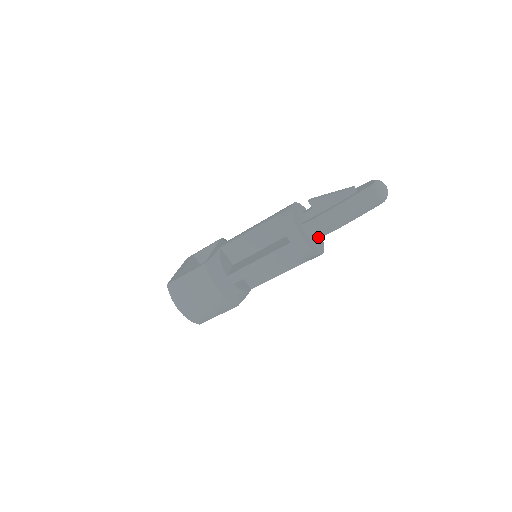
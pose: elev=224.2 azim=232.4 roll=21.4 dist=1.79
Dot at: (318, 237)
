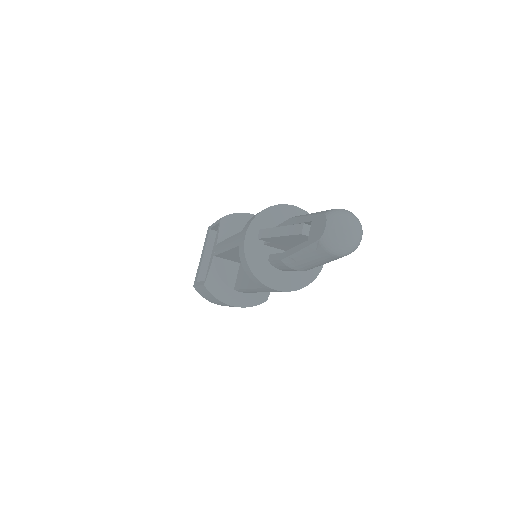
Dot at: occluded
